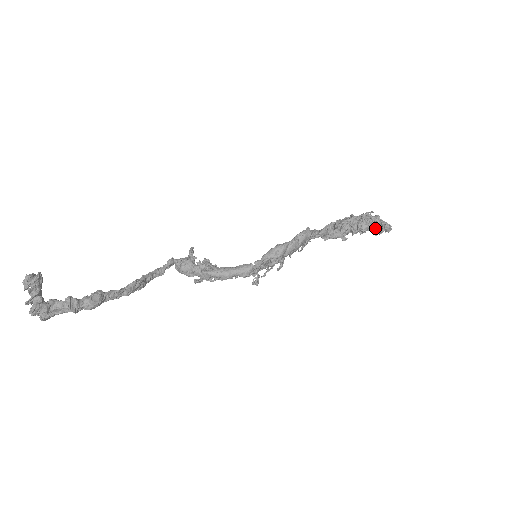
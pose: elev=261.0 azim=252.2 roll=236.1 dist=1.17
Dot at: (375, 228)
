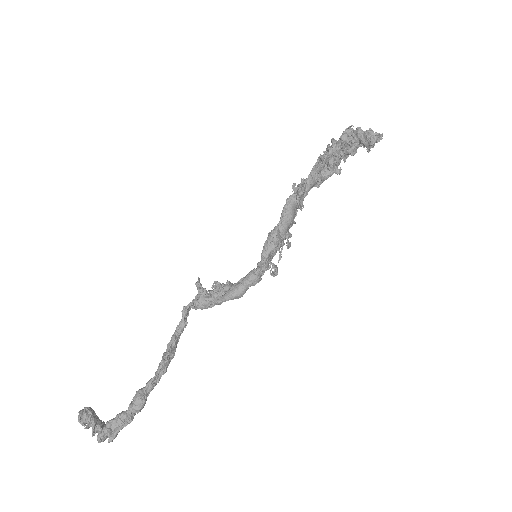
Dot at: (363, 145)
